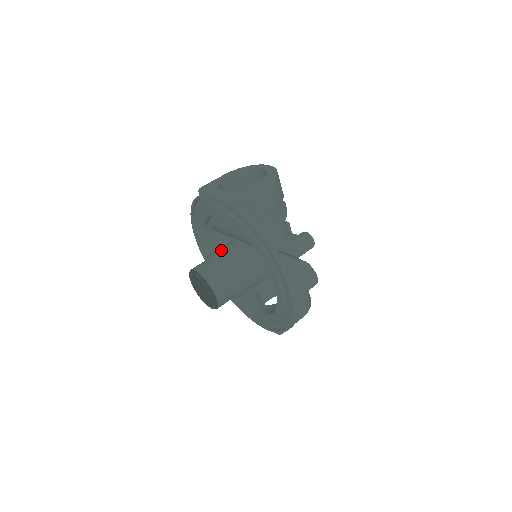
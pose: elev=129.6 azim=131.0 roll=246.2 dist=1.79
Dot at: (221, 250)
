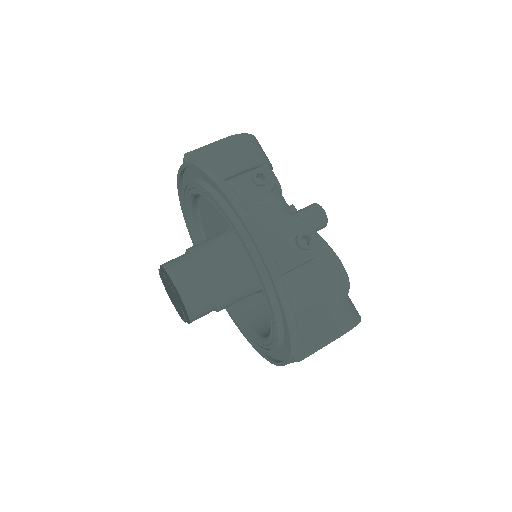
Dot at: occluded
